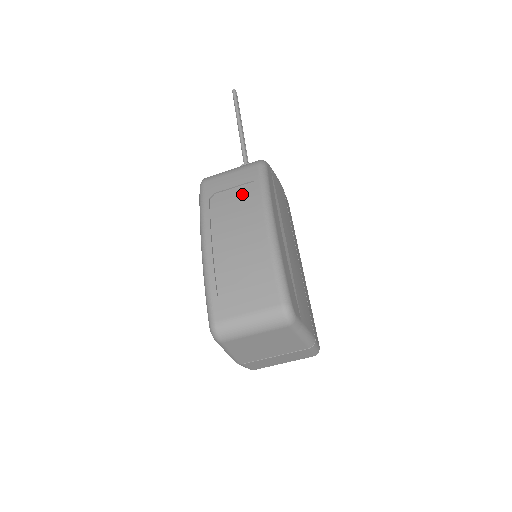
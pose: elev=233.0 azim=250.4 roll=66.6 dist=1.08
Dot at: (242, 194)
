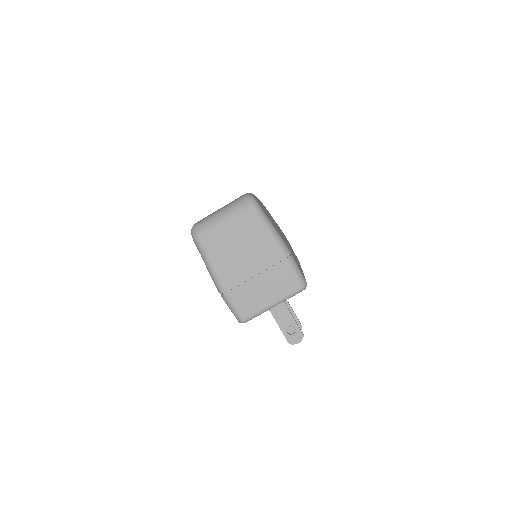
Dot at: occluded
